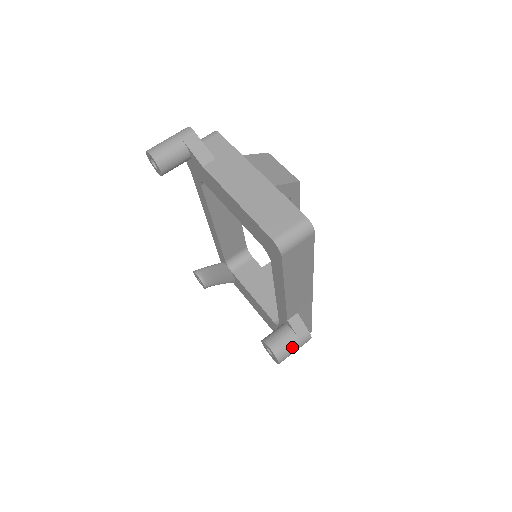
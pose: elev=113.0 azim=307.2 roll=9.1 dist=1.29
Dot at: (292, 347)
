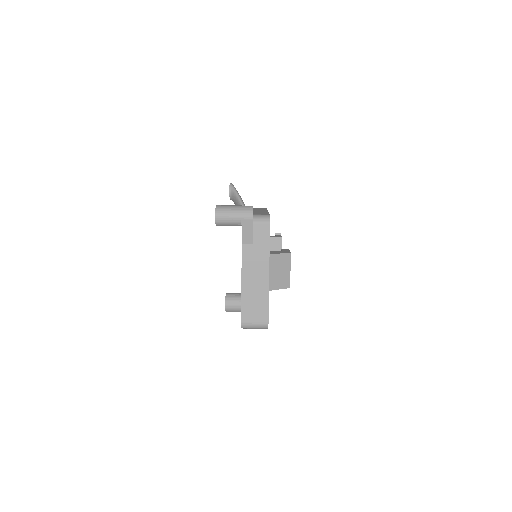
Dot at: (238, 311)
